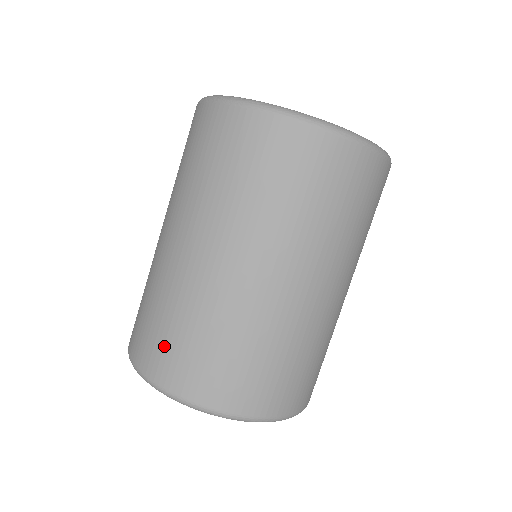
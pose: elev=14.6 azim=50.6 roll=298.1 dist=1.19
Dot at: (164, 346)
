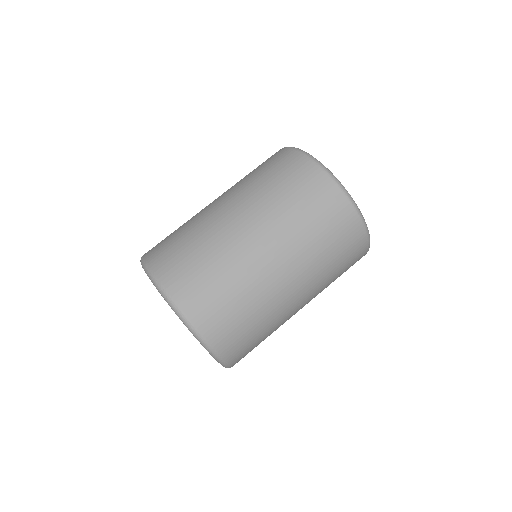
Dot at: (168, 247)
